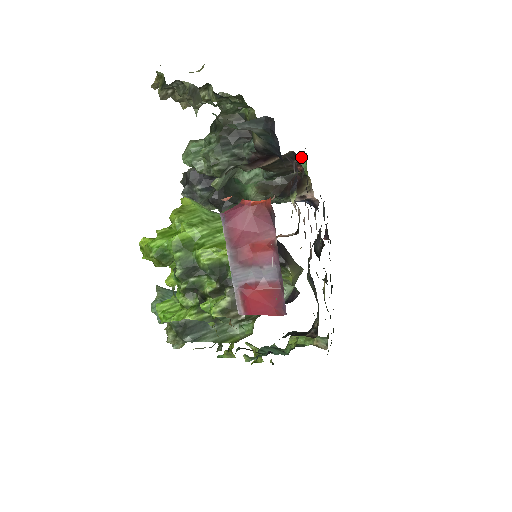
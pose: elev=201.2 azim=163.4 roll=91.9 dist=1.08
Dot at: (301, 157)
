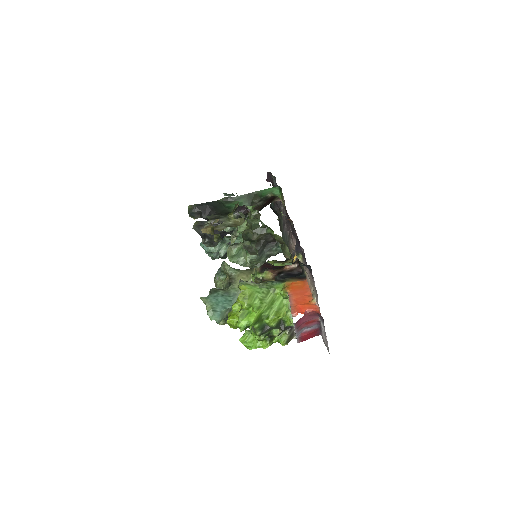
Dot at: (275, 188)
